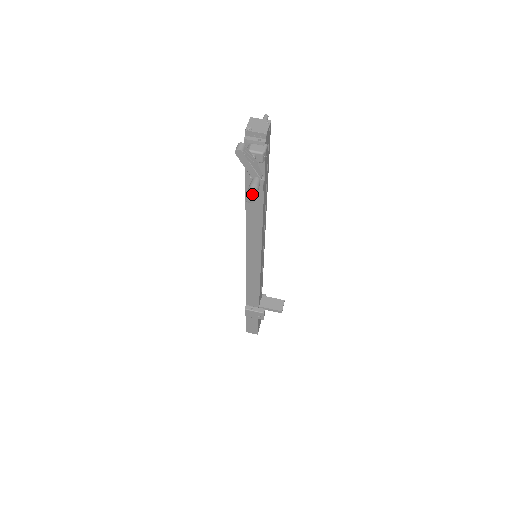
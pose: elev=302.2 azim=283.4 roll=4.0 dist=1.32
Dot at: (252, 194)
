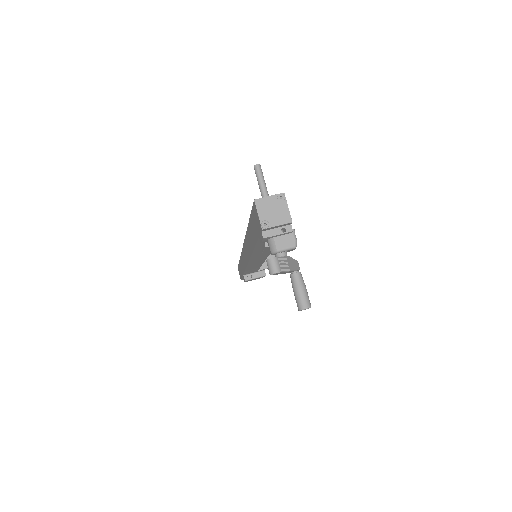
Dot at: (307, 304)
